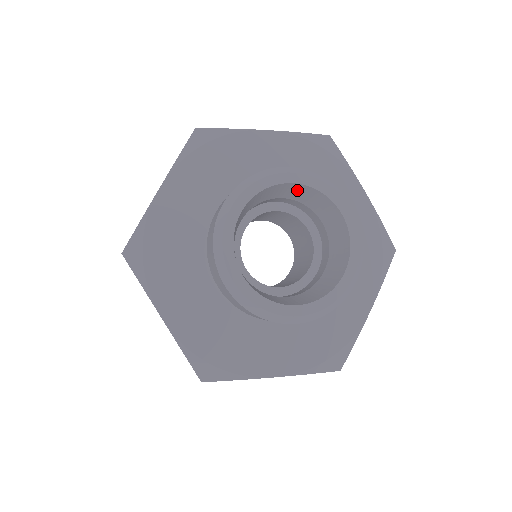
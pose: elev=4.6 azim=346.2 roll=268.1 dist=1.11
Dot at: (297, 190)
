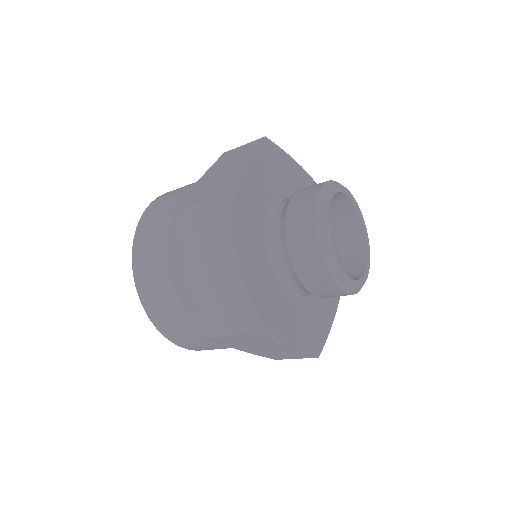
Dot at: occluded
